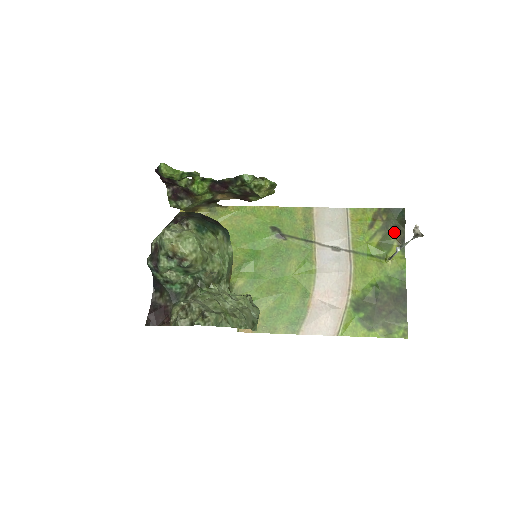
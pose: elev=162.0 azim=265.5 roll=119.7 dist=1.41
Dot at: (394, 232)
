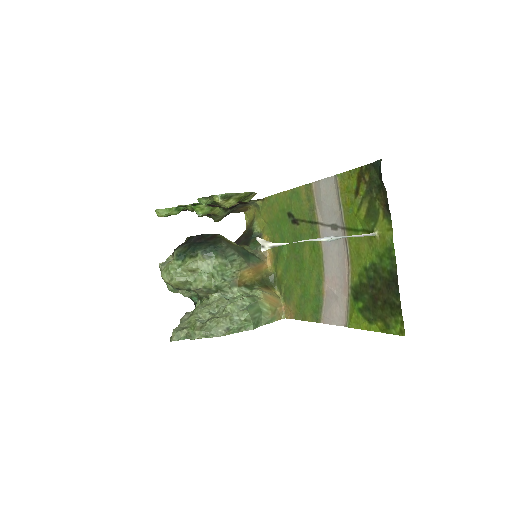
Dot at: (378, 195)
